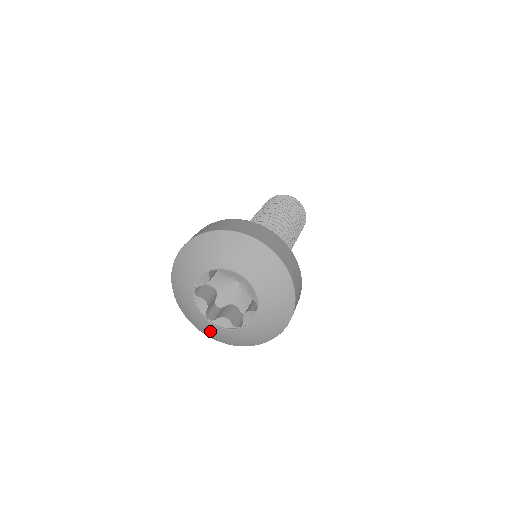
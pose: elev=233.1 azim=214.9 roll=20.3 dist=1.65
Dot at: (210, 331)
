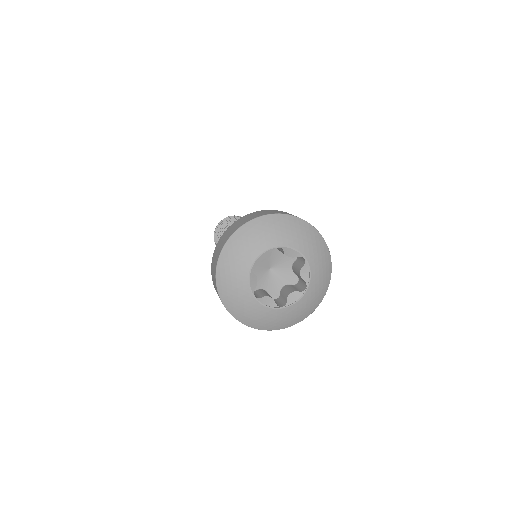
Dot at: (290, 317)
